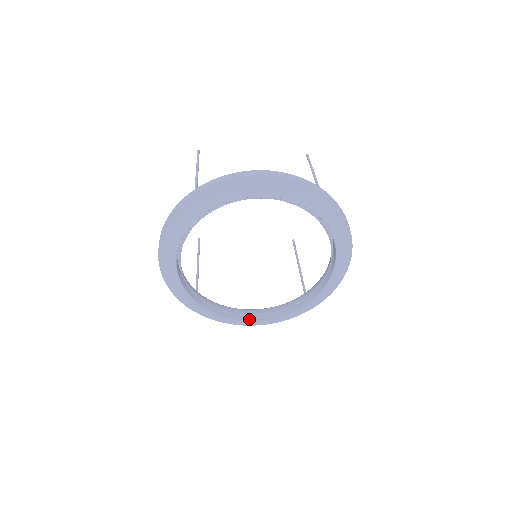
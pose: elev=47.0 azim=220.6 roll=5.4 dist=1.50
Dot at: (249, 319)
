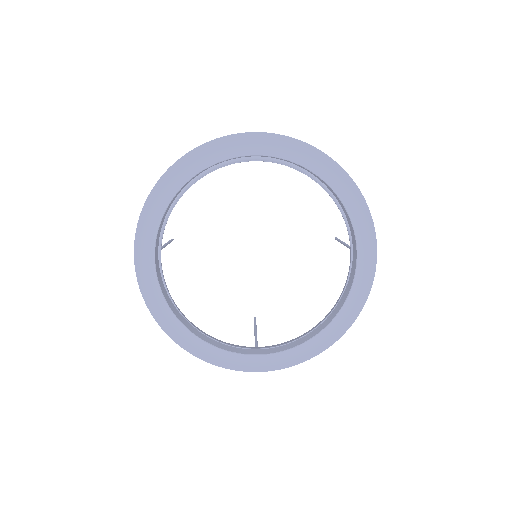
Dot at: (185, 326)
